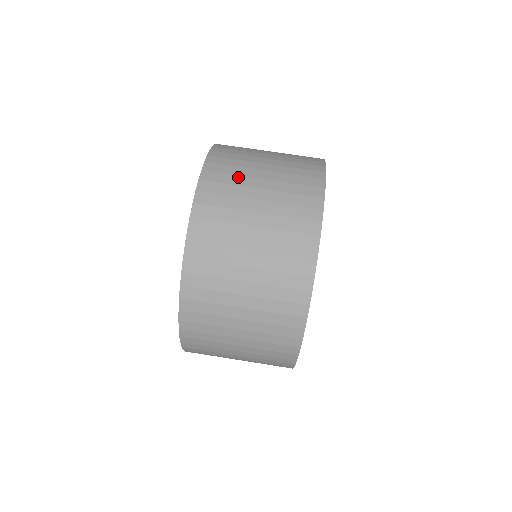
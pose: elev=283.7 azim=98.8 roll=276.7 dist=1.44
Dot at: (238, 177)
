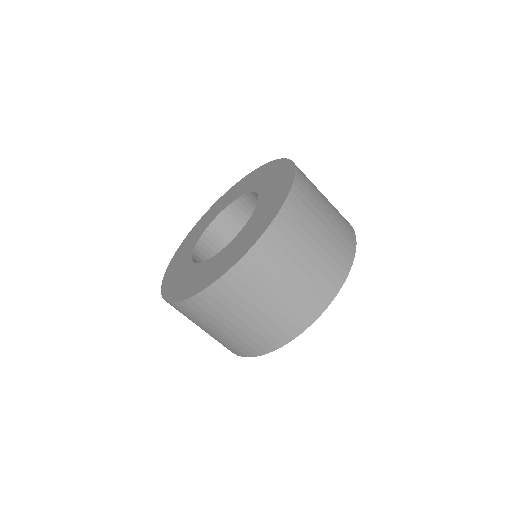
Dot at: (314, 199)
